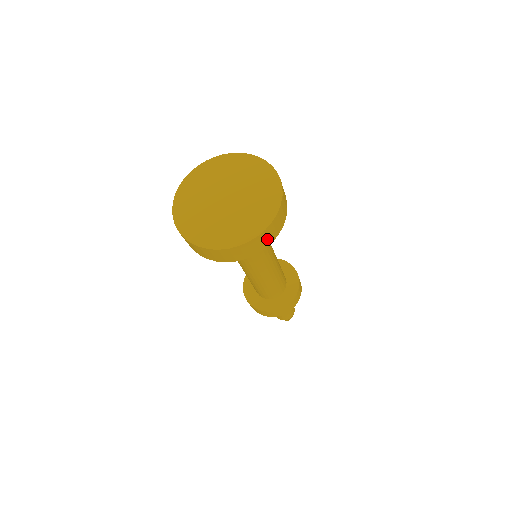
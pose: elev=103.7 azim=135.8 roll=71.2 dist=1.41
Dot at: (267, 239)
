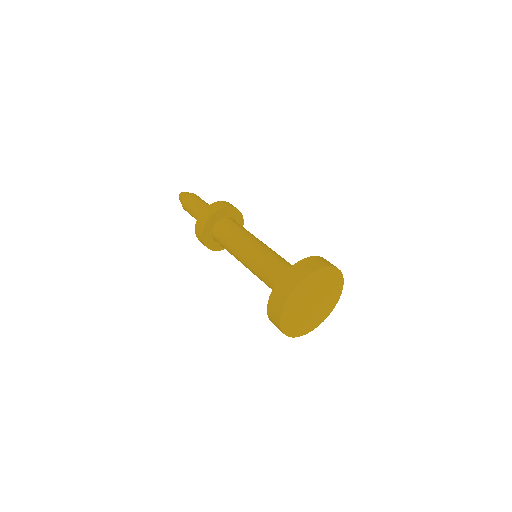
Dot at: occluded
